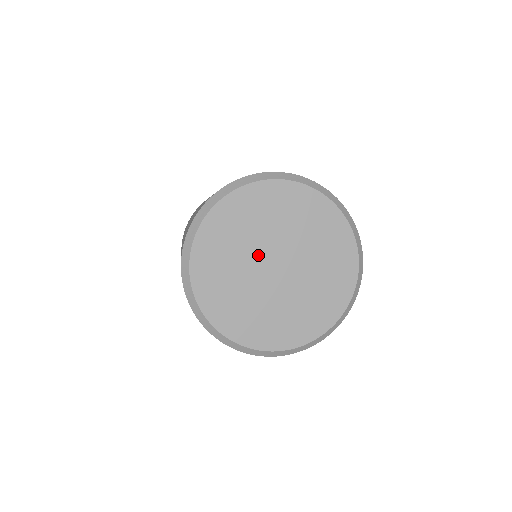
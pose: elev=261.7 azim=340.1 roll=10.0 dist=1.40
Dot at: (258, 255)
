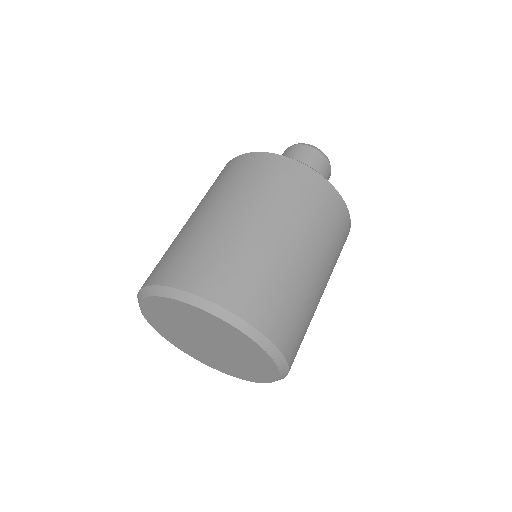
Dot at: (194, 332)
